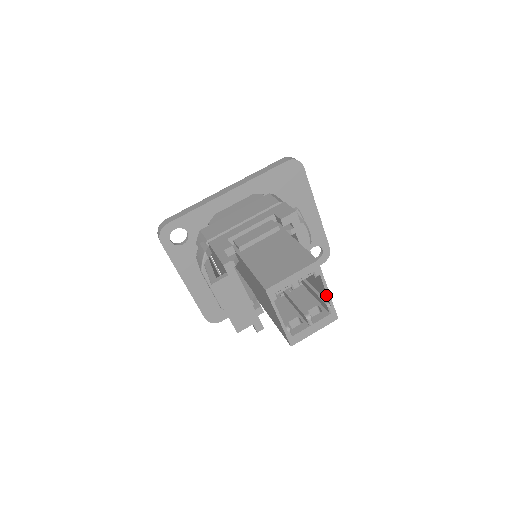
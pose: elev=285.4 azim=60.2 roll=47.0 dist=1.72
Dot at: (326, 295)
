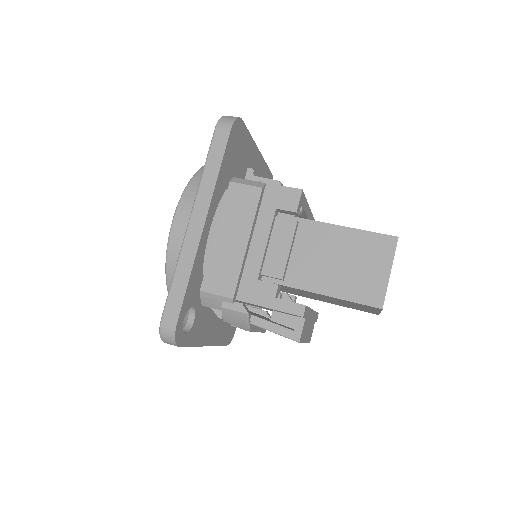
Dot at: occluded
